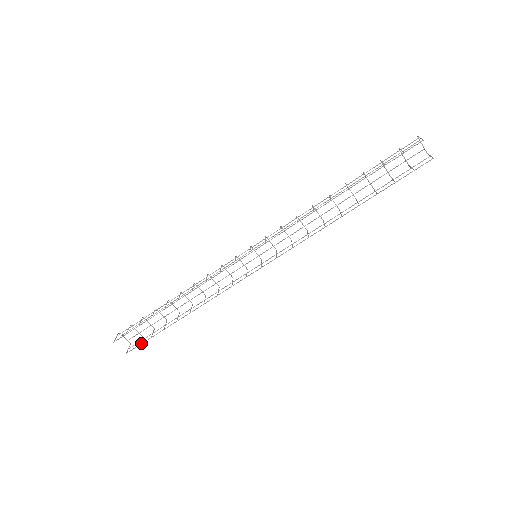
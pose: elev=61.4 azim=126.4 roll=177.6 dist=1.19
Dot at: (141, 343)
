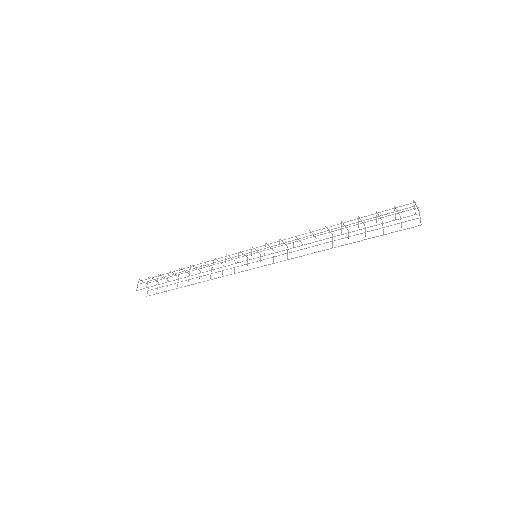
Dot at: (158, 293)
